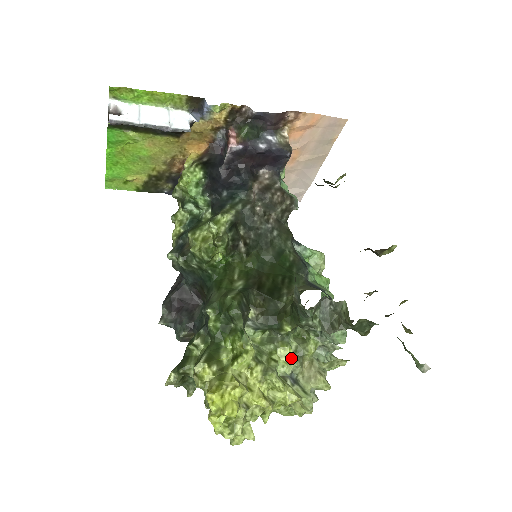
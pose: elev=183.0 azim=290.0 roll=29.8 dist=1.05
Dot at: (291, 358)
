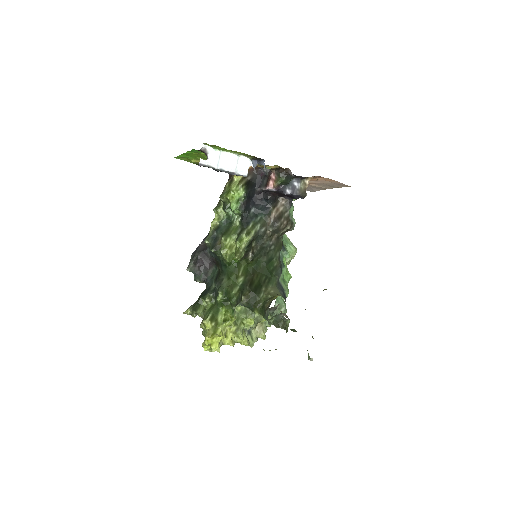
Dot at: (252, 324)
